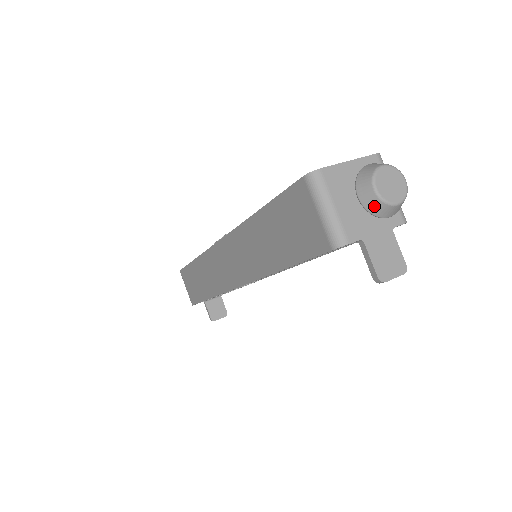
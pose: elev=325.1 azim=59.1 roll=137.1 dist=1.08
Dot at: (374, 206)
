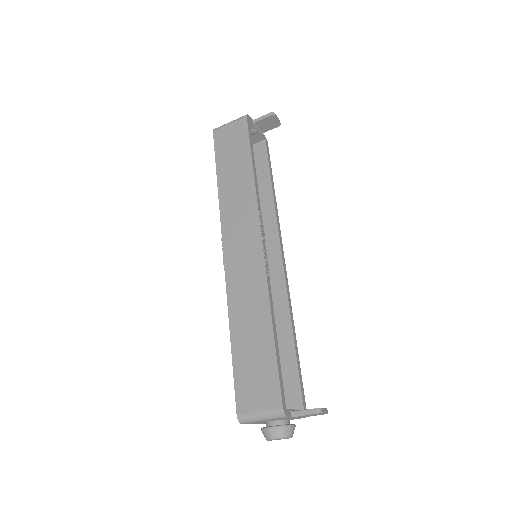
Dot at: occluded
